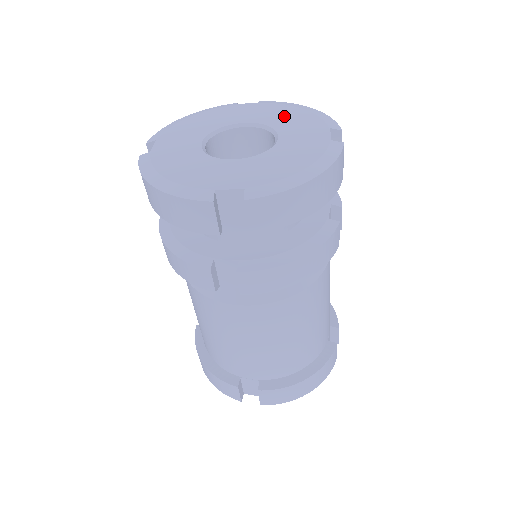
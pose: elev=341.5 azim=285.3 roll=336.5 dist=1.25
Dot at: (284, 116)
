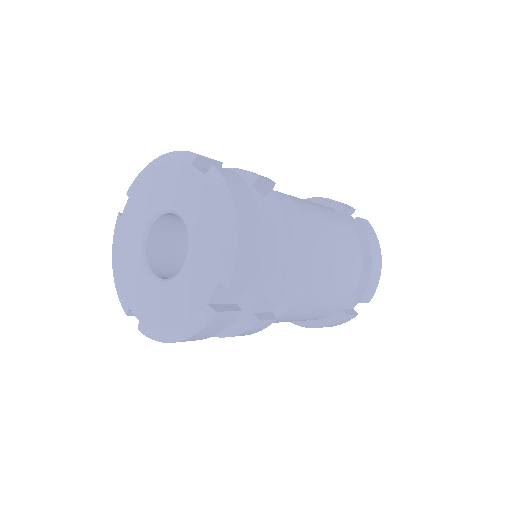
Dot at: (205, 226)
